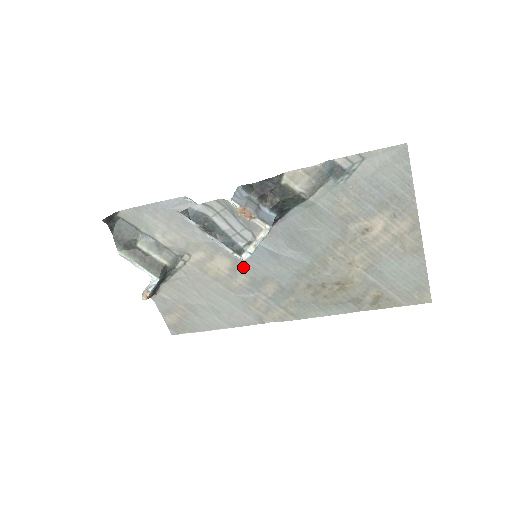
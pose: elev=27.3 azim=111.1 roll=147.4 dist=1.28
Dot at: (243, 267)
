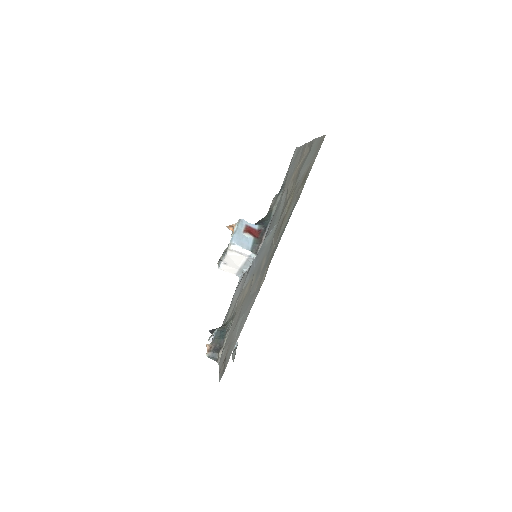
Dot at: (254, 273)
